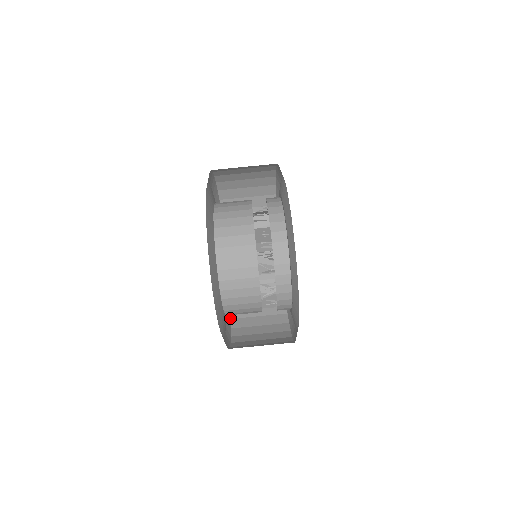
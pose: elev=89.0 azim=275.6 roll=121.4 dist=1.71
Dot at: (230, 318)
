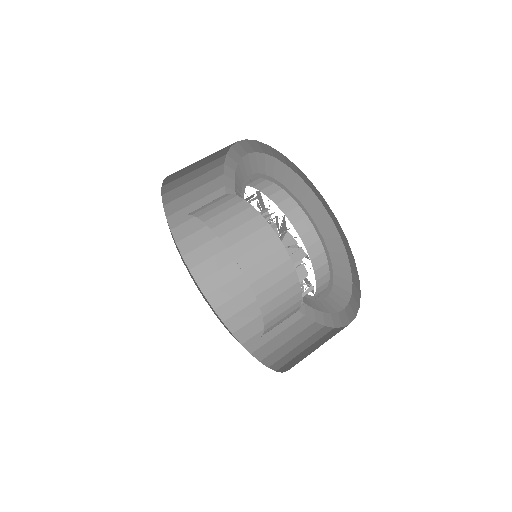
Dot at: occluded
